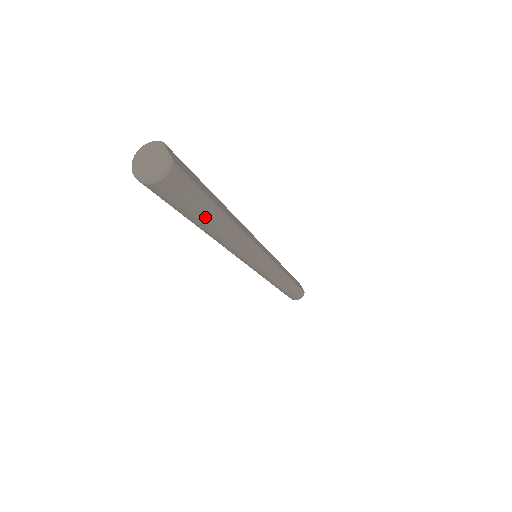
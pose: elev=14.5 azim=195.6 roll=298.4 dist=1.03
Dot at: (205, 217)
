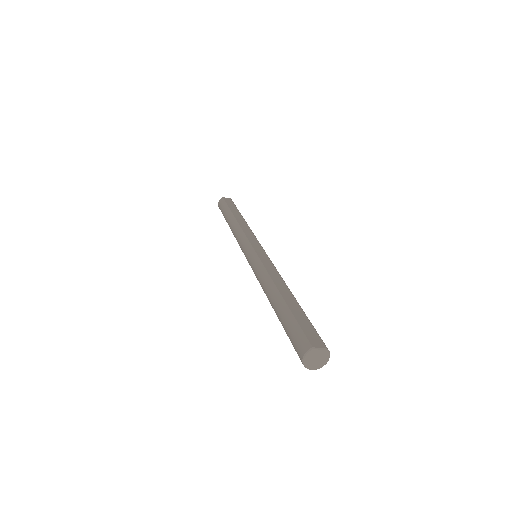
Dot at: occluded
